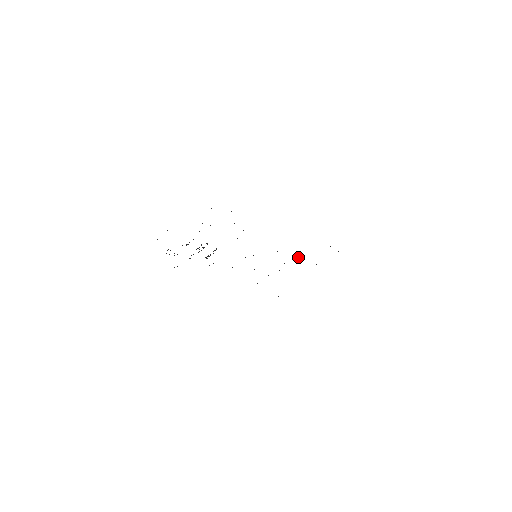
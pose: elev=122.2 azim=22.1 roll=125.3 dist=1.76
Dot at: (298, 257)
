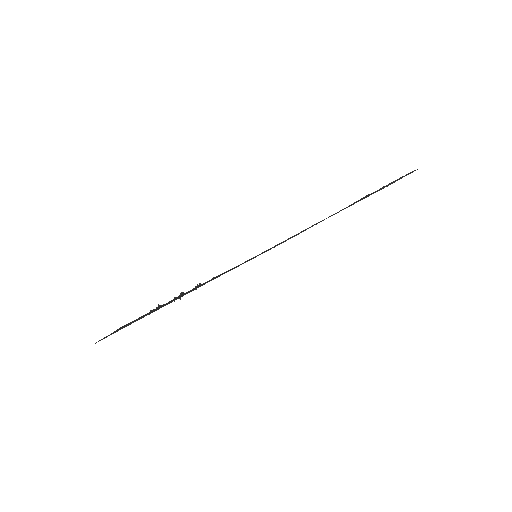
Dot at: occluded
